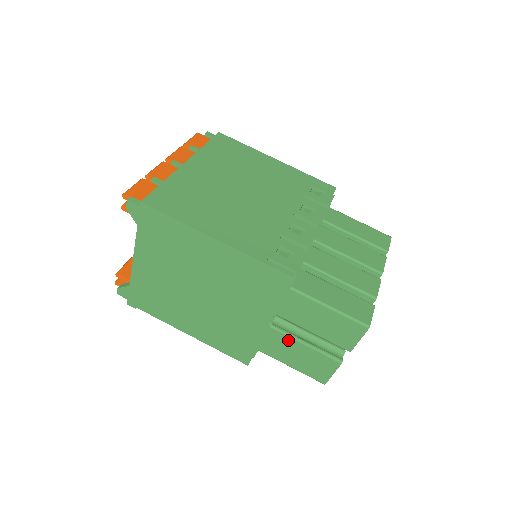
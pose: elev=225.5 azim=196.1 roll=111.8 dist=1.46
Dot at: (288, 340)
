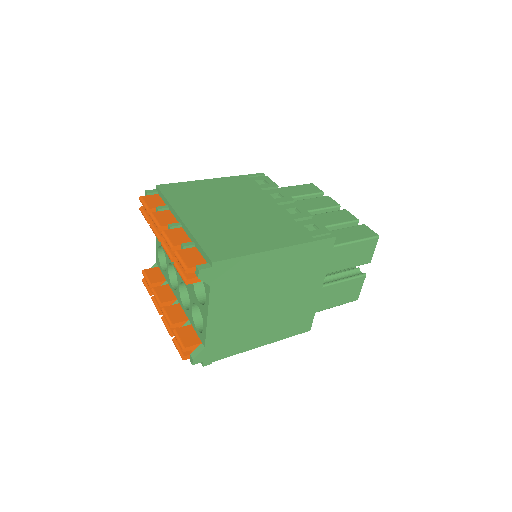
Dot at: (331, 288)
